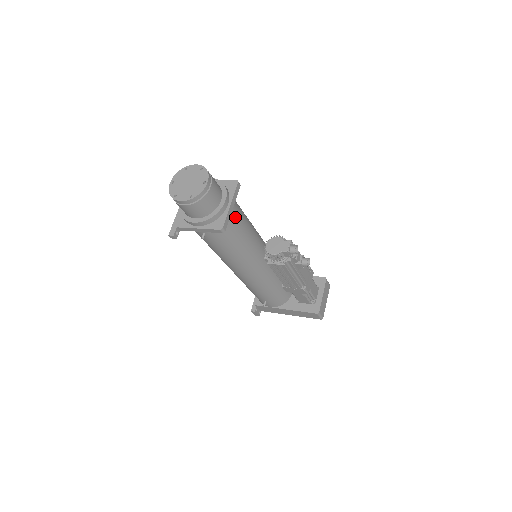
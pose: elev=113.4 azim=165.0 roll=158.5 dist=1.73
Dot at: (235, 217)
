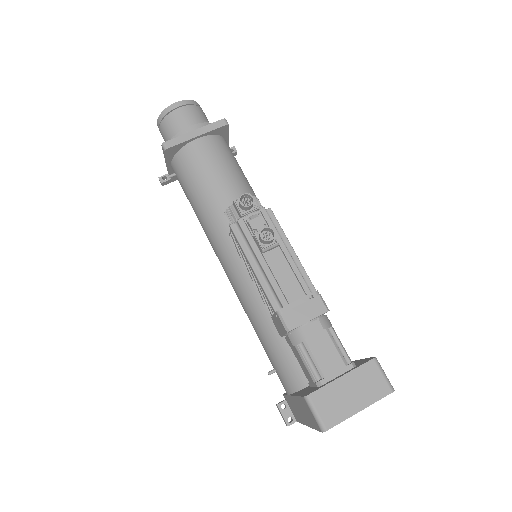
Dot at: (202, 153)
